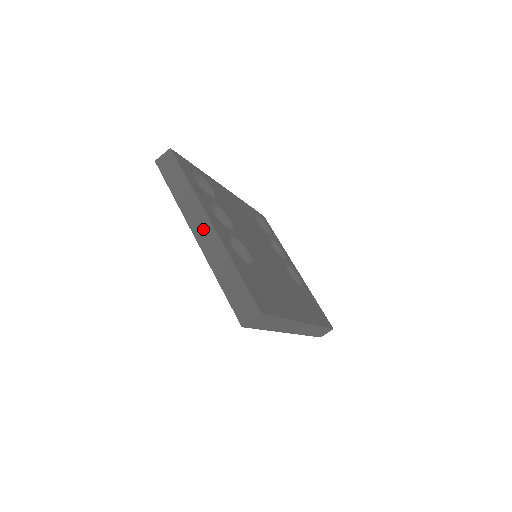
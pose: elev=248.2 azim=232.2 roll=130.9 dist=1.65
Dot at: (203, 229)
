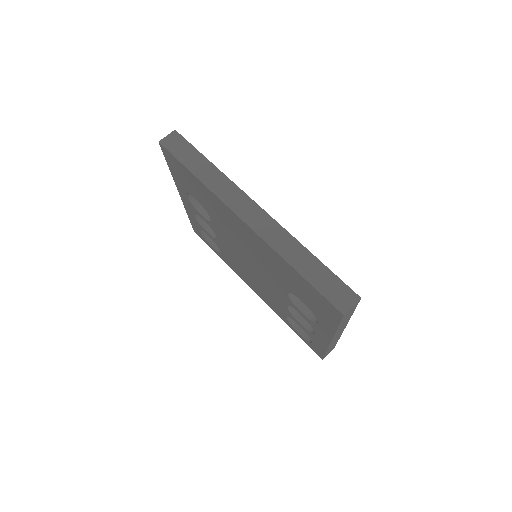
Dot at: occluded
